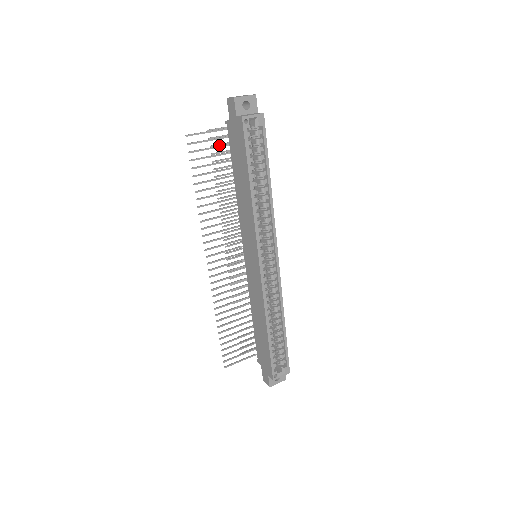
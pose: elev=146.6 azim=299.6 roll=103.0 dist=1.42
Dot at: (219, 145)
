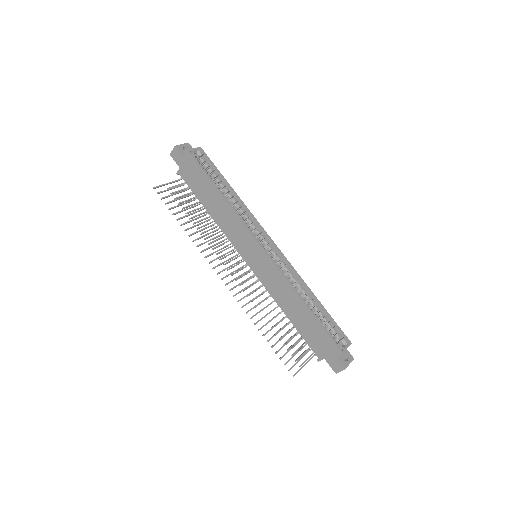
Dot at: (180, 197)
